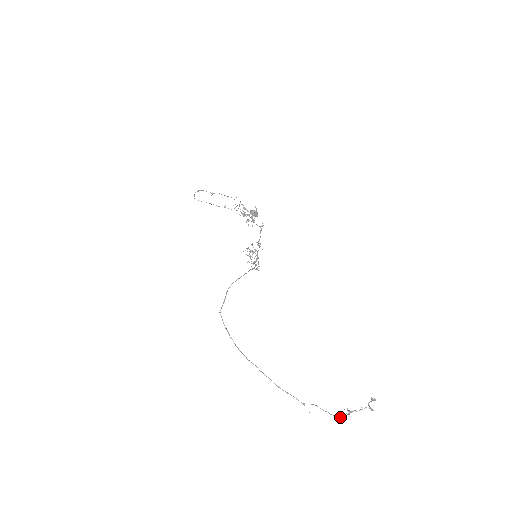
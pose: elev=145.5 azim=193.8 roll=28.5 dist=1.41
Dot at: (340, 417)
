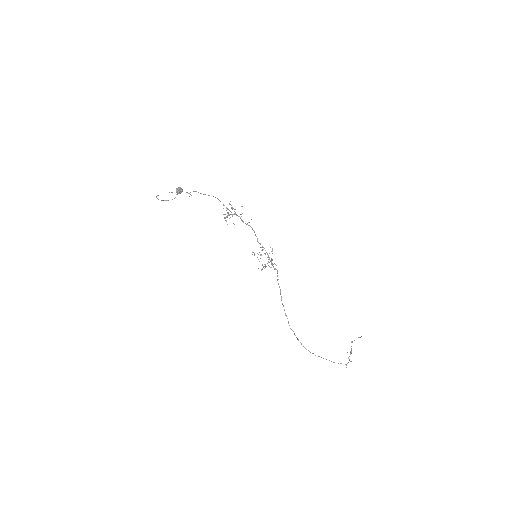
Dot at: occluded
